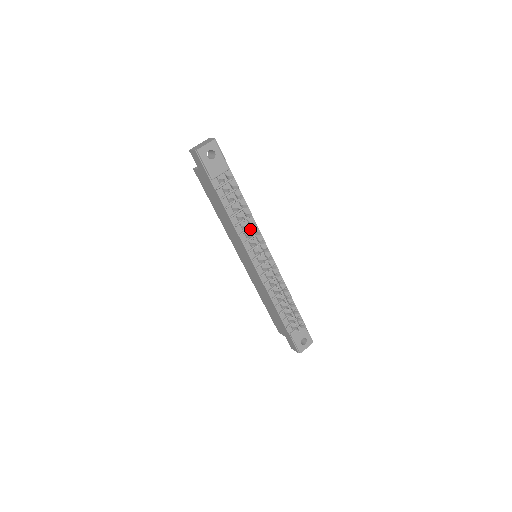
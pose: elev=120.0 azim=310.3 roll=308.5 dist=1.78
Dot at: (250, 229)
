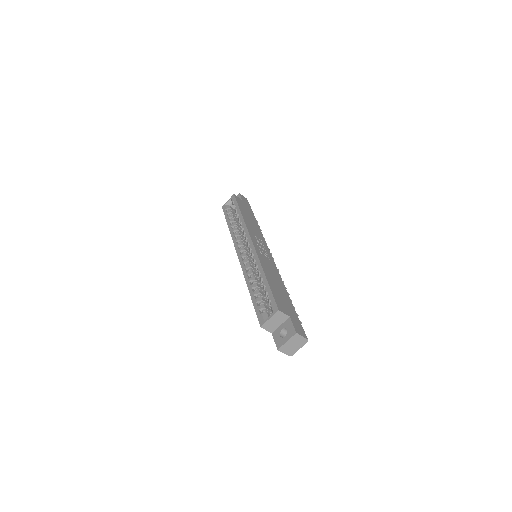
Dot at: occluded
